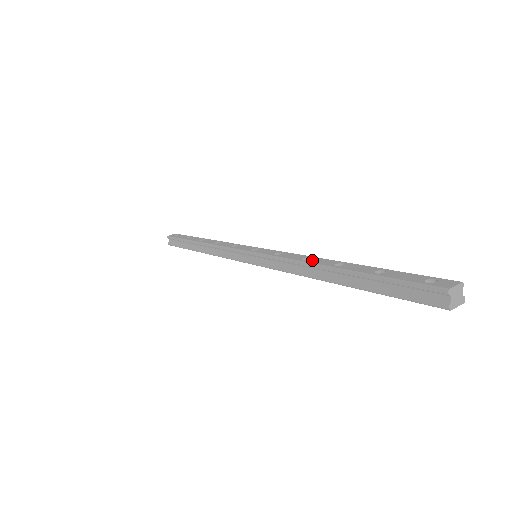
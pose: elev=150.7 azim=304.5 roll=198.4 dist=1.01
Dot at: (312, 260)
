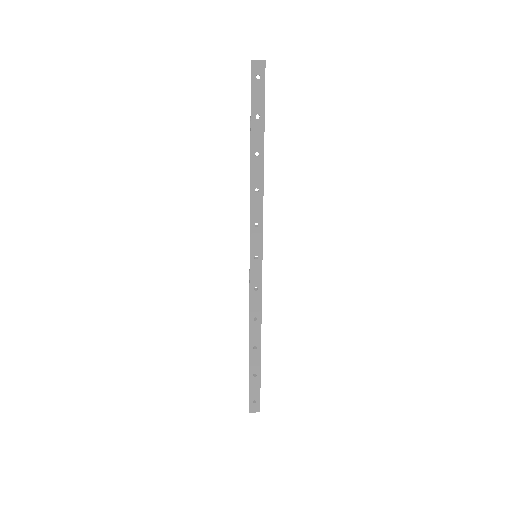
Dot at: occluded
